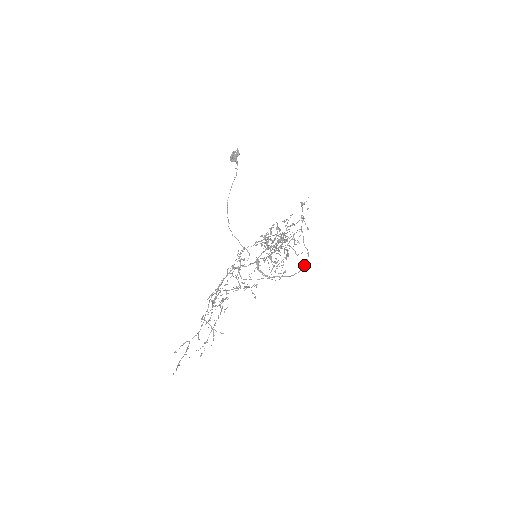
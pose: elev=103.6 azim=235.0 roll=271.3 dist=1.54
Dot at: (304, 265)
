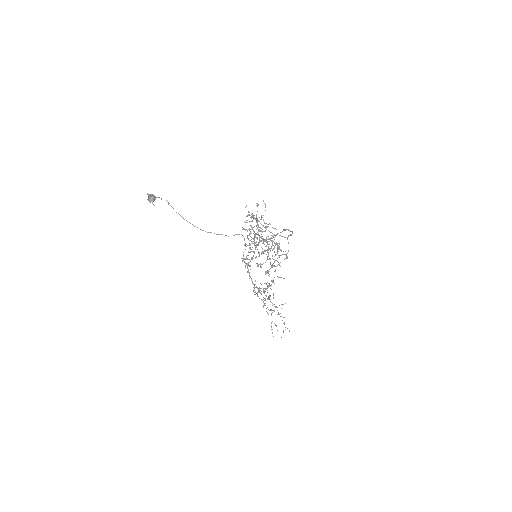
Dot at: occluded
